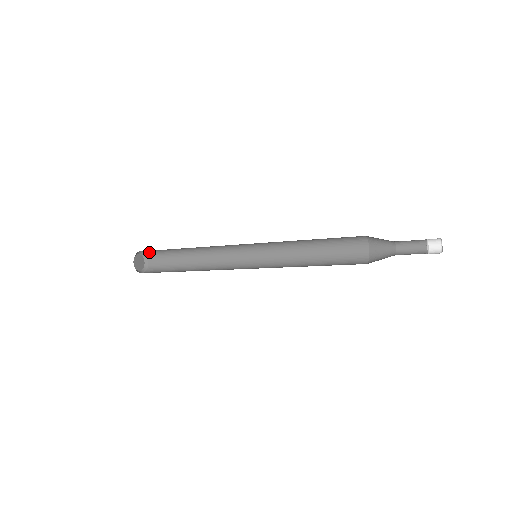
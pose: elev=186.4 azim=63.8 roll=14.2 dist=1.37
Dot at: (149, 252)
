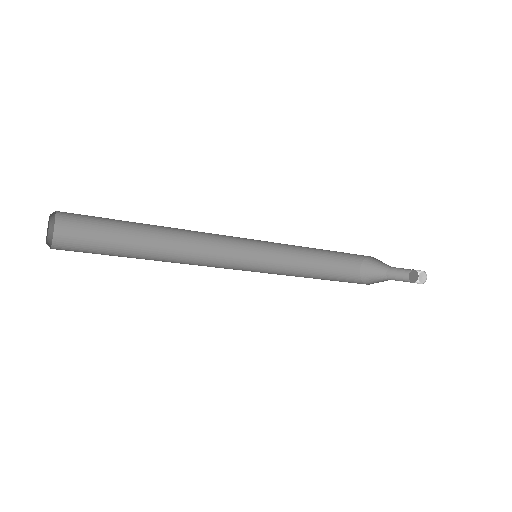
Dot at: (67, 213)
